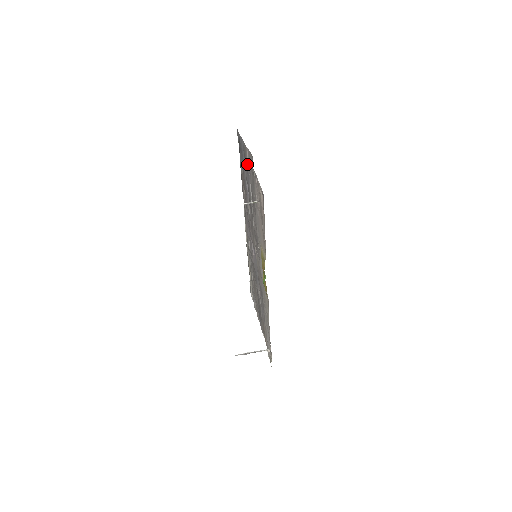
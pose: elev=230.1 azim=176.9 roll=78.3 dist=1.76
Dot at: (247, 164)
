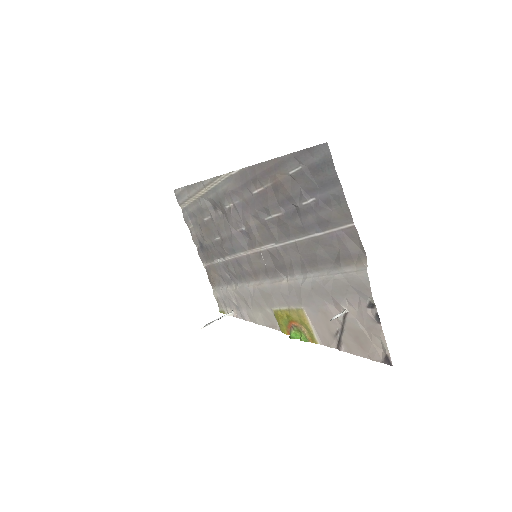
Dot at: (332, 225)
